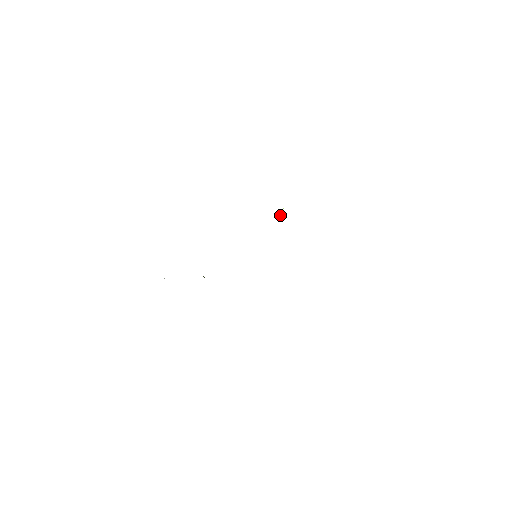
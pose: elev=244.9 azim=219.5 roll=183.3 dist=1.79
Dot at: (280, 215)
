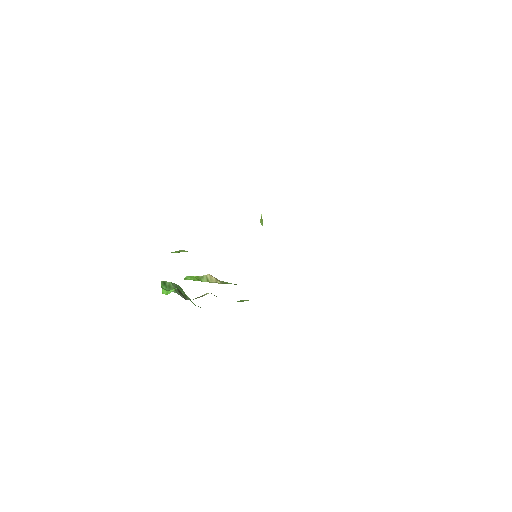
Dot at: (261, 221)
